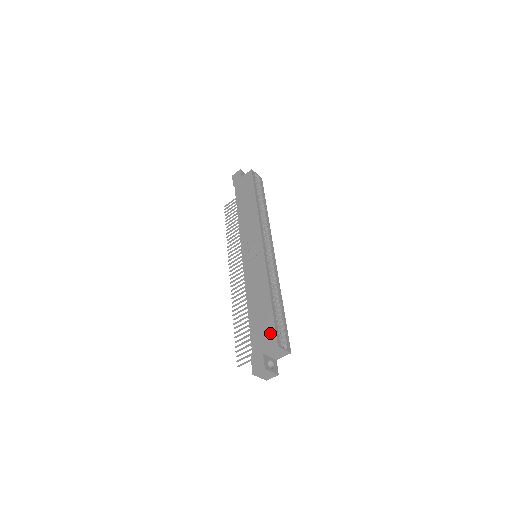
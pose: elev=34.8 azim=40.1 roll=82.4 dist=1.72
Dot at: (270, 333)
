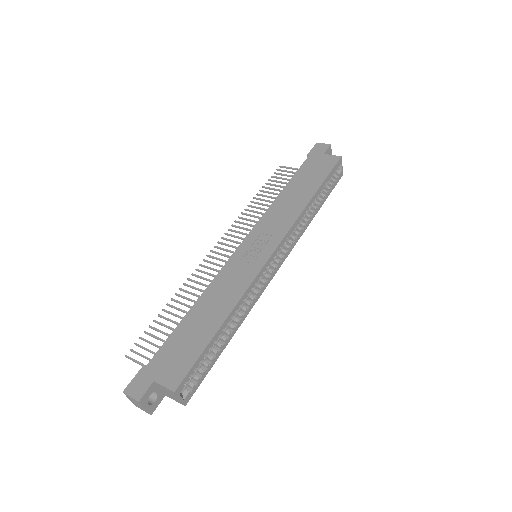
Dot at: (182, 366)
